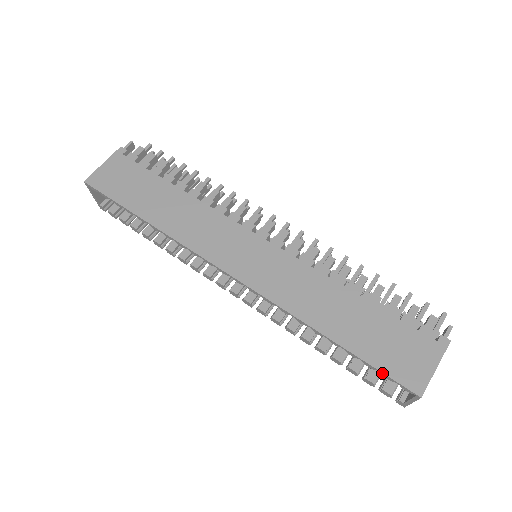
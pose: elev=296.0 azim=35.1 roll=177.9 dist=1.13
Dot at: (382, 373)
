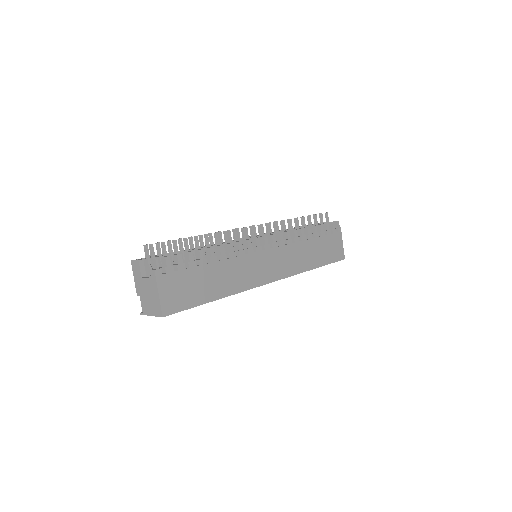
Dot at: occluded
